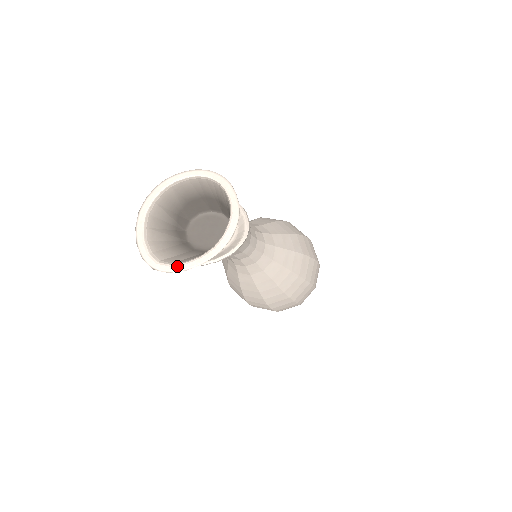
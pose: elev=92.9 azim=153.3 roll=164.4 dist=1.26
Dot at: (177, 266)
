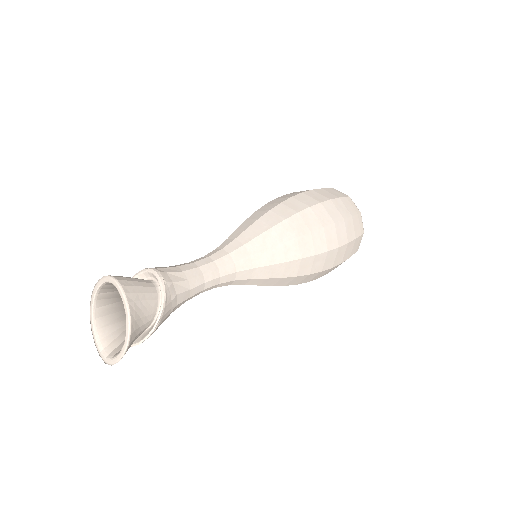
Dot at: (113, 360)
